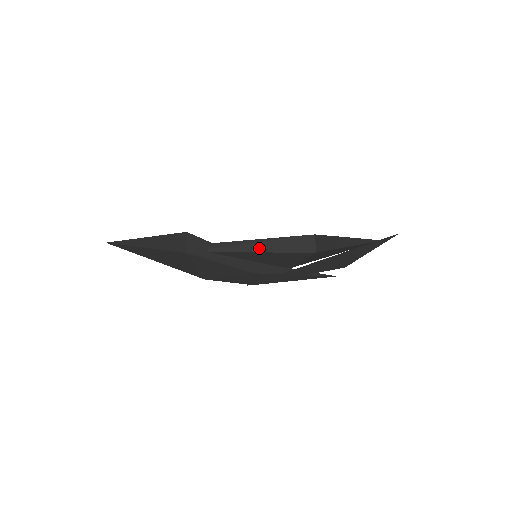
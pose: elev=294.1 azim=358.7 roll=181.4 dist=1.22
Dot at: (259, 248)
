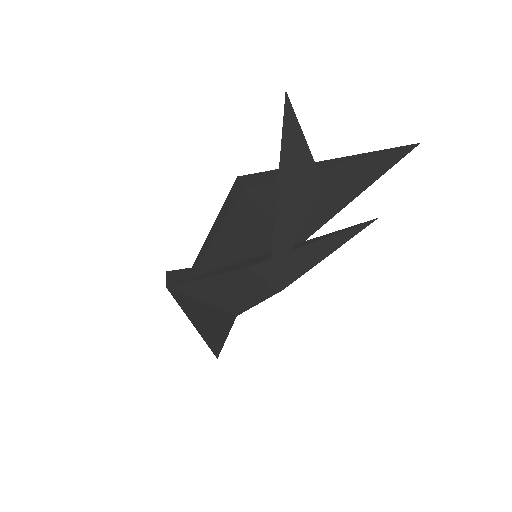
Dot at: (212, 235)
